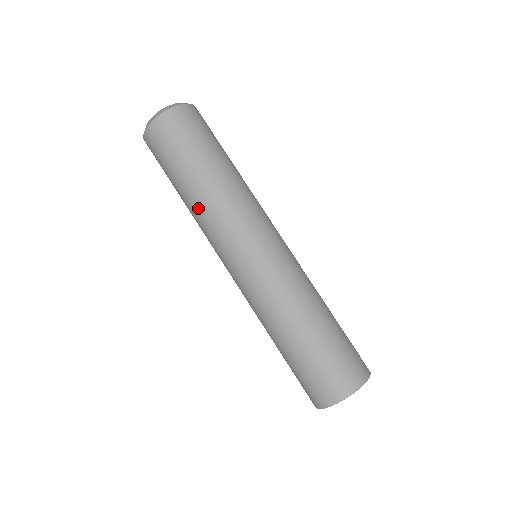
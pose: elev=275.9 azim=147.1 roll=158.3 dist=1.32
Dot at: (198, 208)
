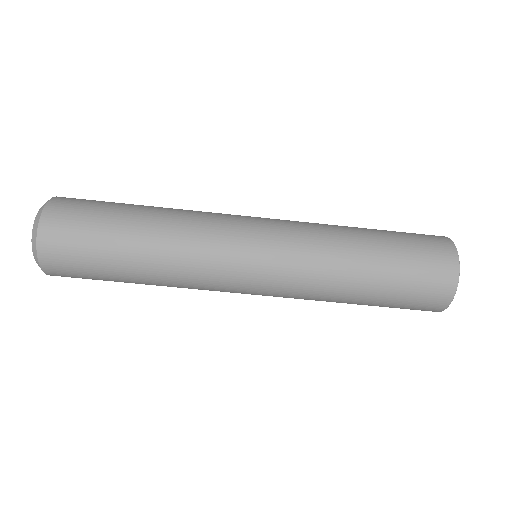
Dot at: (167, 279)
